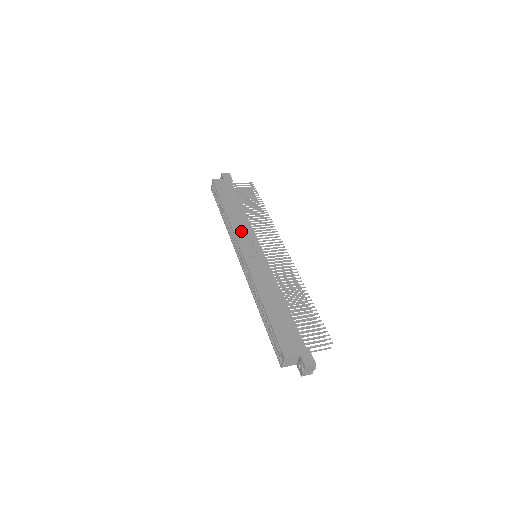
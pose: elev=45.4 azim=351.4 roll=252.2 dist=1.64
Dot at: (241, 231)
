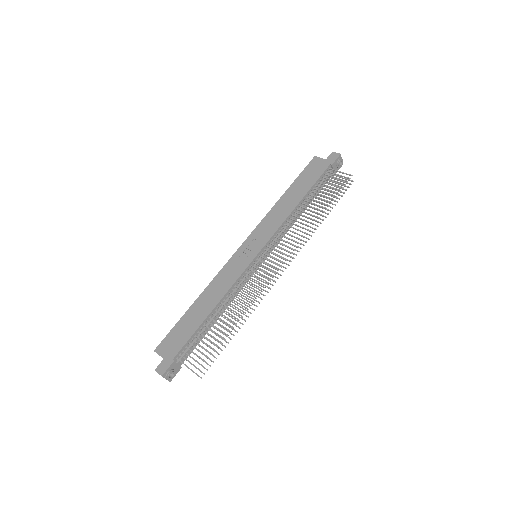
Dot at: (267, 224)
